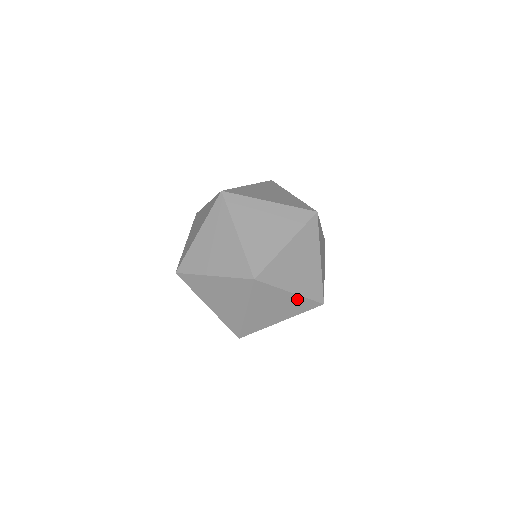
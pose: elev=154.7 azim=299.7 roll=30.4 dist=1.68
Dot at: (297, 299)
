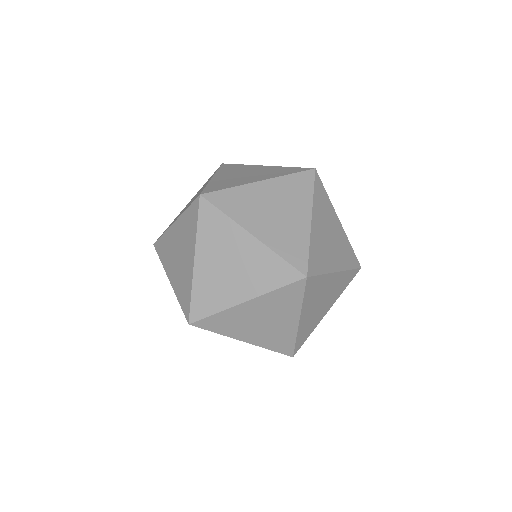
Dot at: occluded
